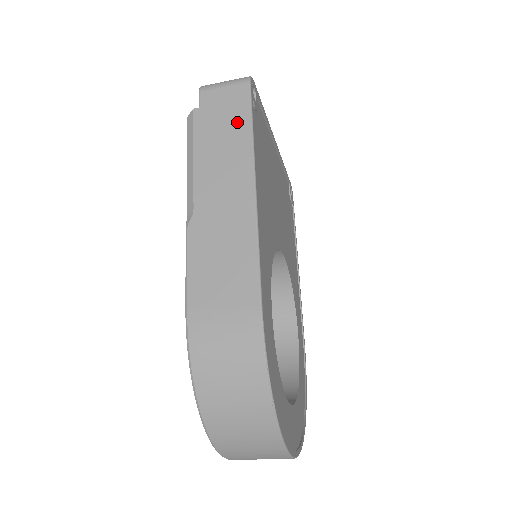
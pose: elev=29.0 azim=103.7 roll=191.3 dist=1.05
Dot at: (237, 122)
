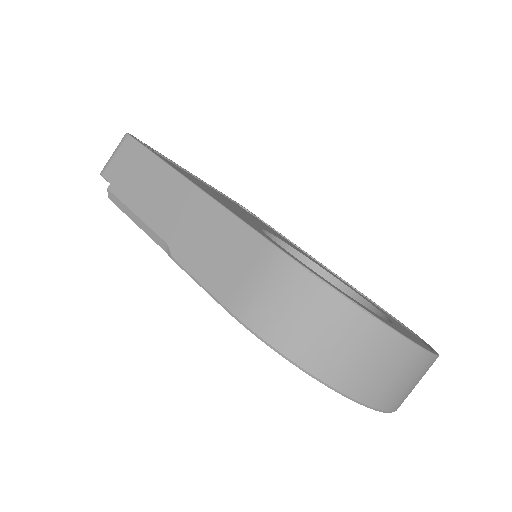
Dot at: (143, 163)
